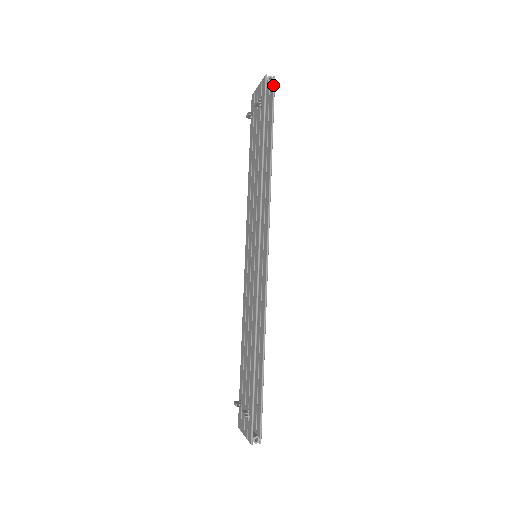
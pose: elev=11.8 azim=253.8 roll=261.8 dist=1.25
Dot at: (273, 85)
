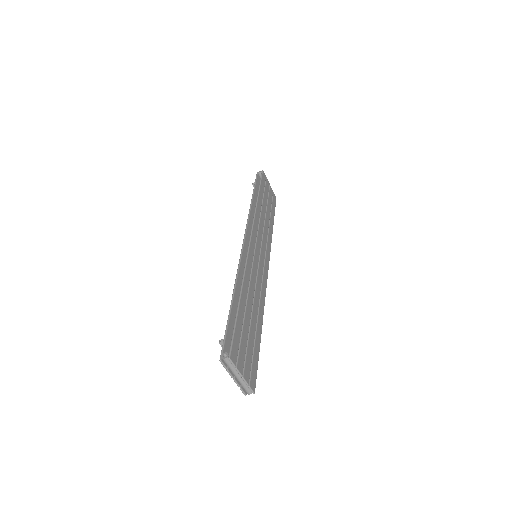
Dot at: (261, 173)
